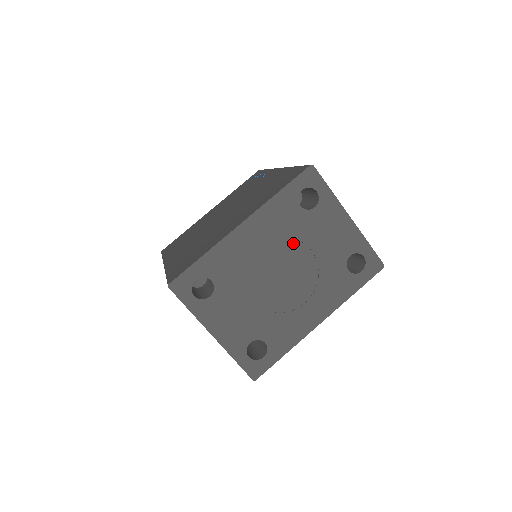
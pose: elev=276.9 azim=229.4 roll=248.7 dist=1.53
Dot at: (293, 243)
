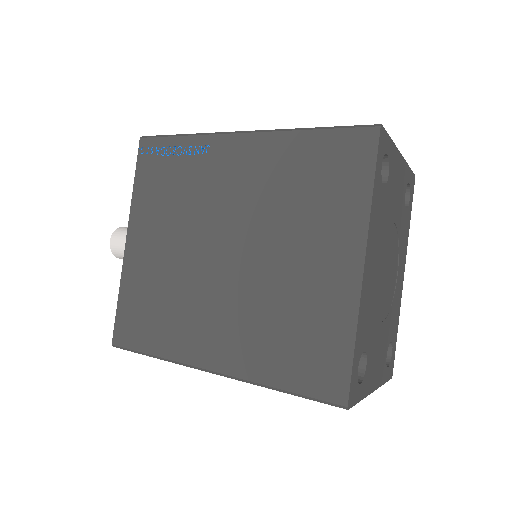
Dot at: (386, 231)
